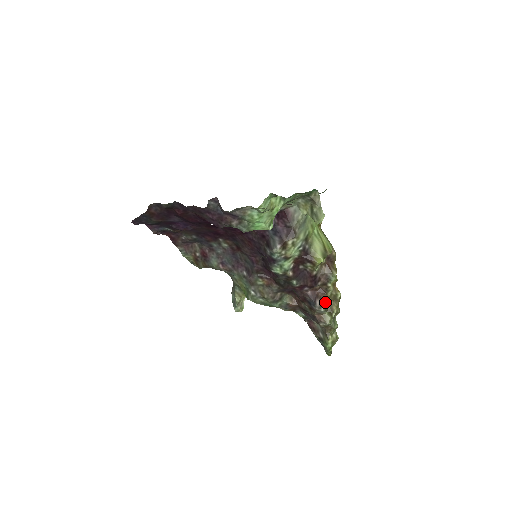
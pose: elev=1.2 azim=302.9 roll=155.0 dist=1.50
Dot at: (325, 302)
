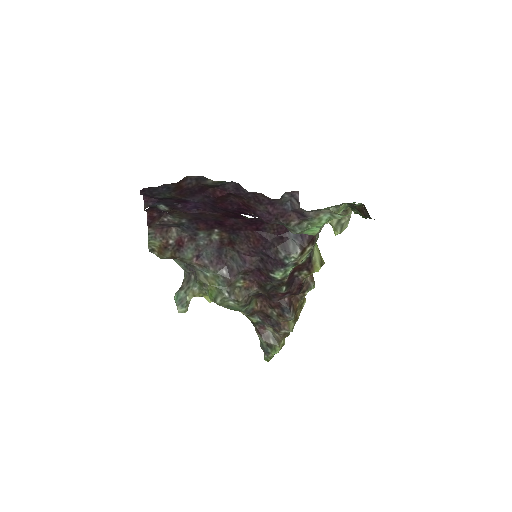
Dot at: (295, 310)
